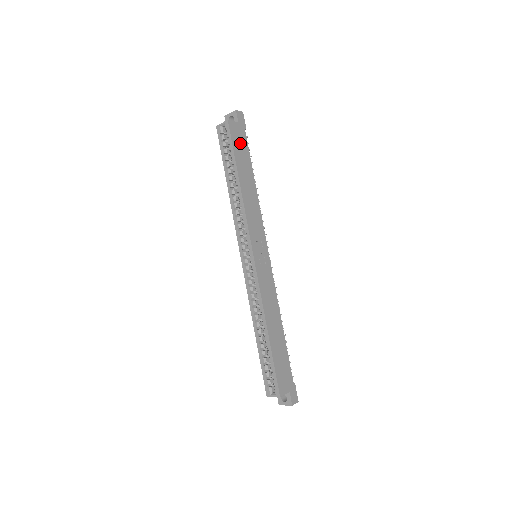
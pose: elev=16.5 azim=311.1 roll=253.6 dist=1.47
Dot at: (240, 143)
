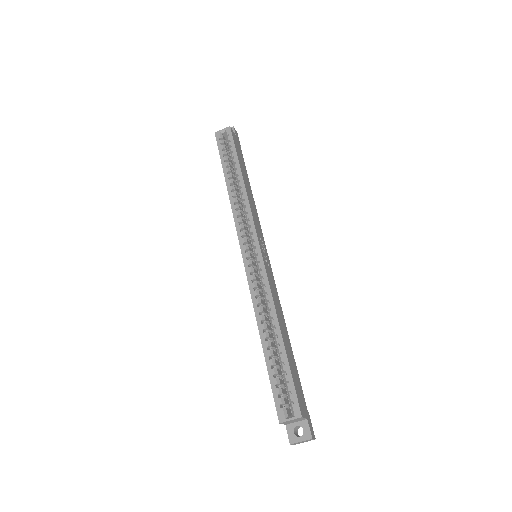
Dot at: (239, 151)
